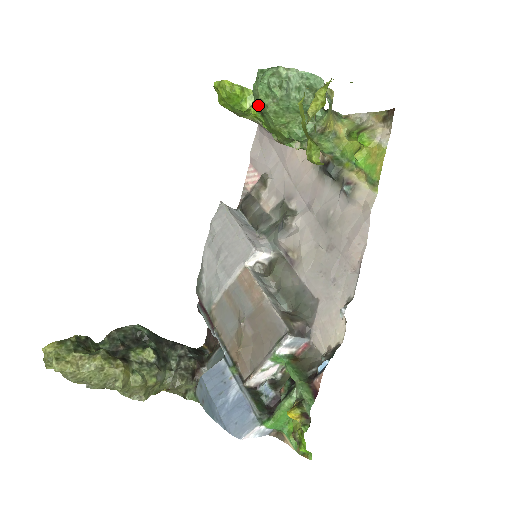
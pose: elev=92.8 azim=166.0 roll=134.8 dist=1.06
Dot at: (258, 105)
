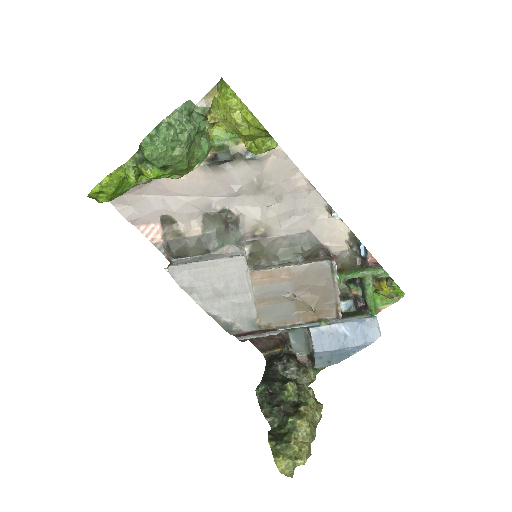
Dot at: (166, 163)
